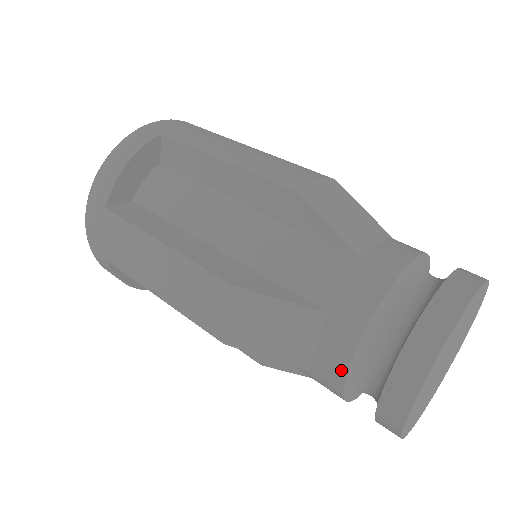
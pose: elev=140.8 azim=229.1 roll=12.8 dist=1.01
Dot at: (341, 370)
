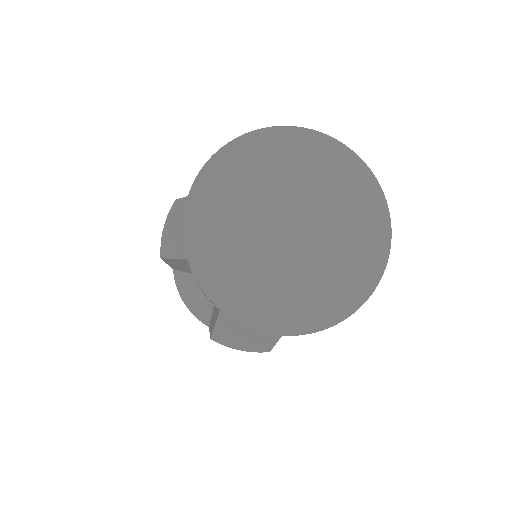
Dot at: occluded
